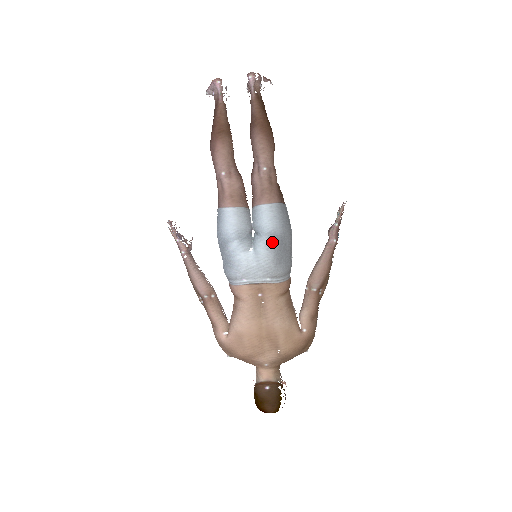
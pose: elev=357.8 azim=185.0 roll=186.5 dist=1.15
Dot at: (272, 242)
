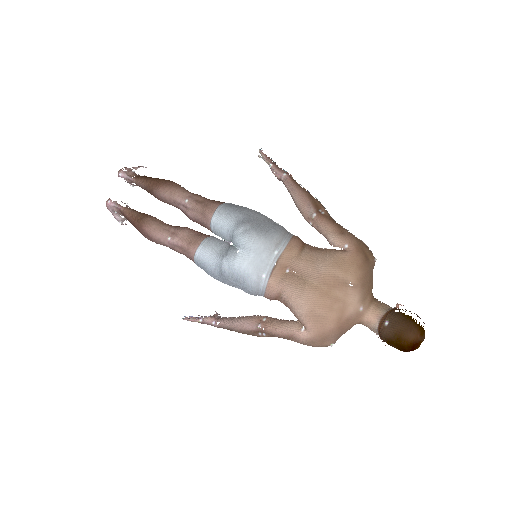
Dot at: (243, 227)
